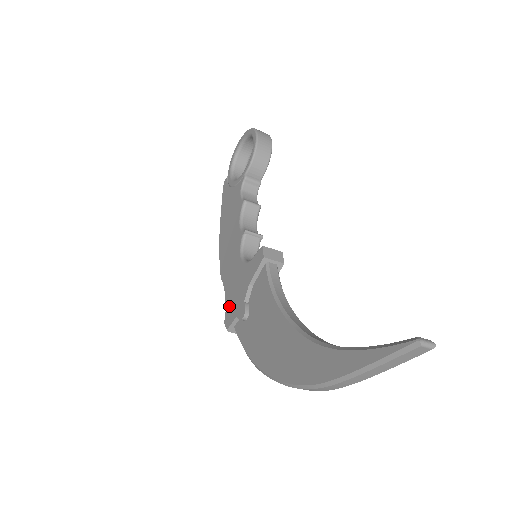
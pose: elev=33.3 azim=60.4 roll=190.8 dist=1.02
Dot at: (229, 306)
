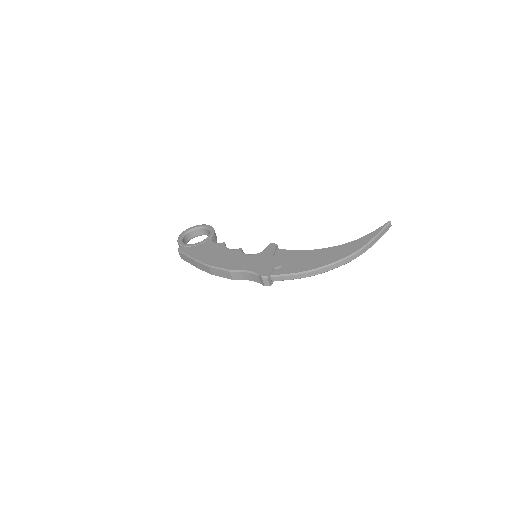
Dot at: (259, 269)
